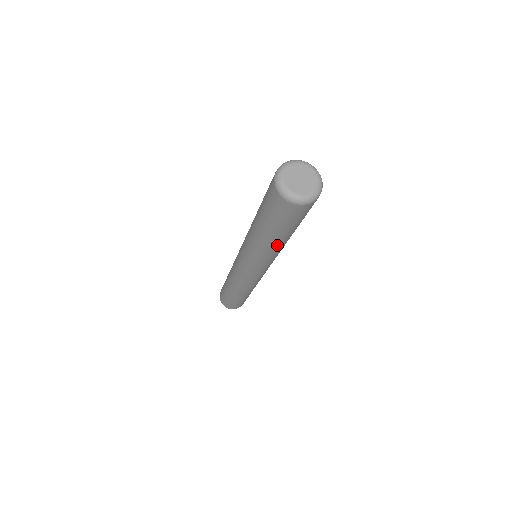
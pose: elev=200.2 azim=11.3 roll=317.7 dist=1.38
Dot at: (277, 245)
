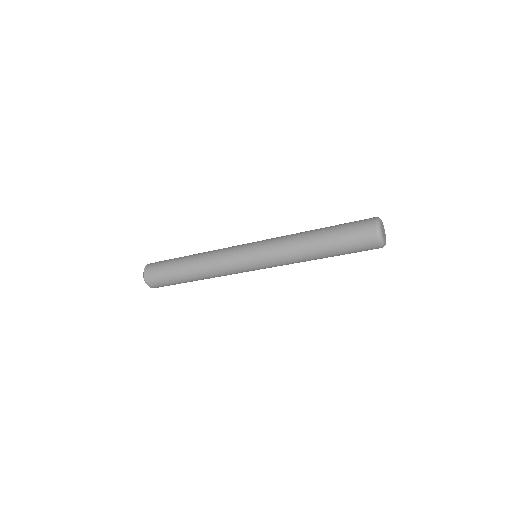
Dot at: (312, 256)
